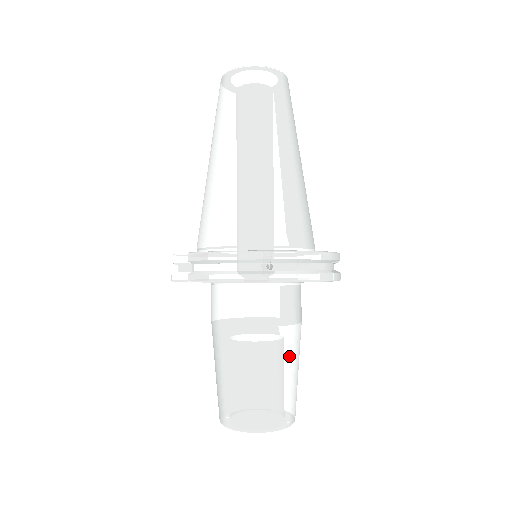
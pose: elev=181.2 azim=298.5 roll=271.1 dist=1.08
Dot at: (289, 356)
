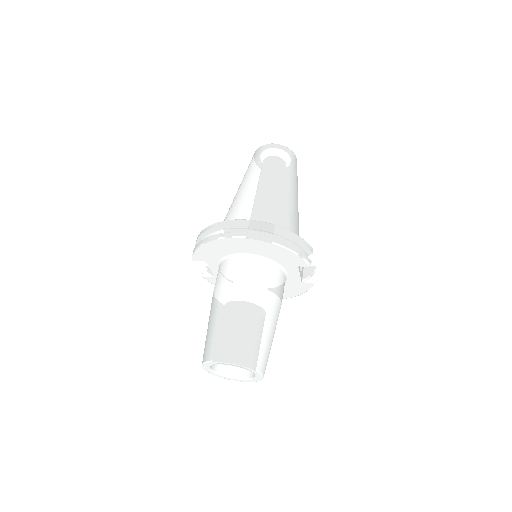
Dot at: (246, 306)
